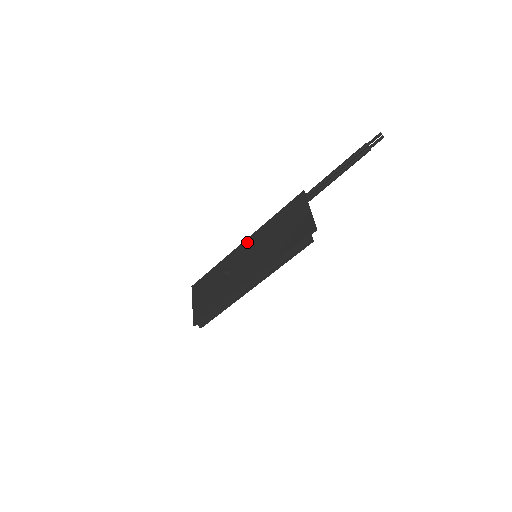
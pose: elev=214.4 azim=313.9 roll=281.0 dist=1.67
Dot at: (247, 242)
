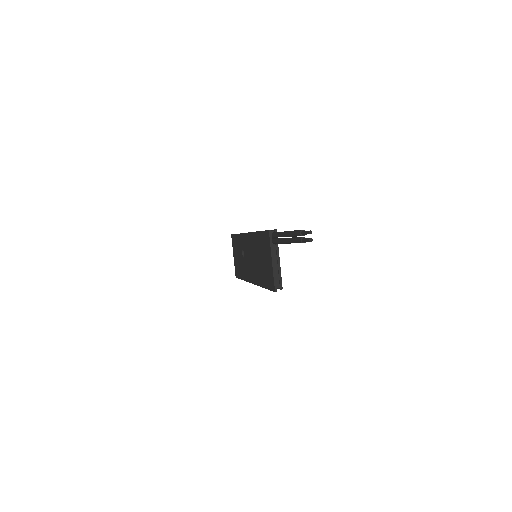
Dot at: (248, 237)
